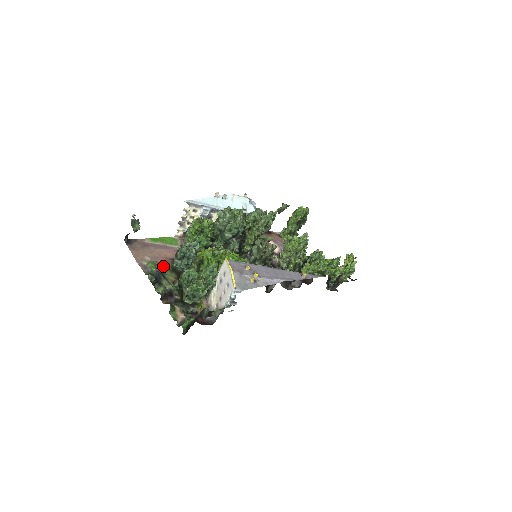
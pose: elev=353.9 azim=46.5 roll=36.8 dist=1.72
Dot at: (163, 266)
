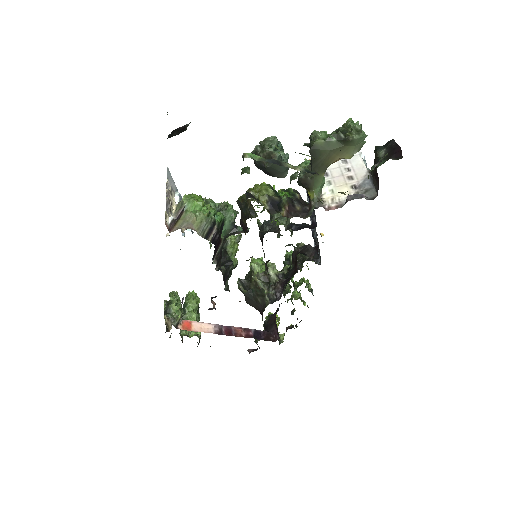
Dot at: occluded
